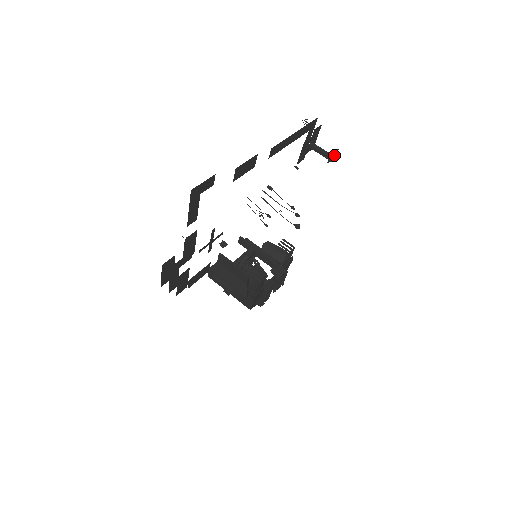
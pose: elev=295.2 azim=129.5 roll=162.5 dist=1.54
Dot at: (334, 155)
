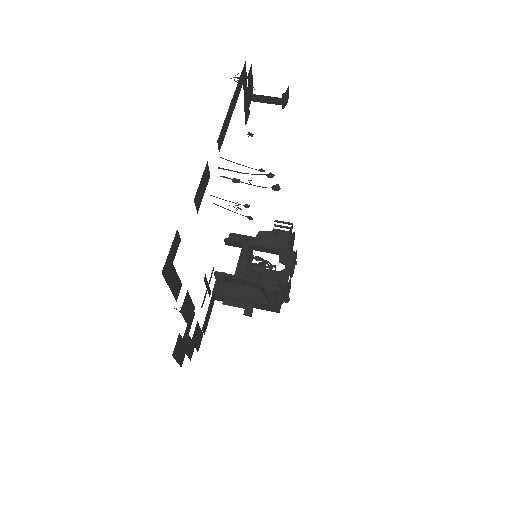
Dot at: (286, 96)
